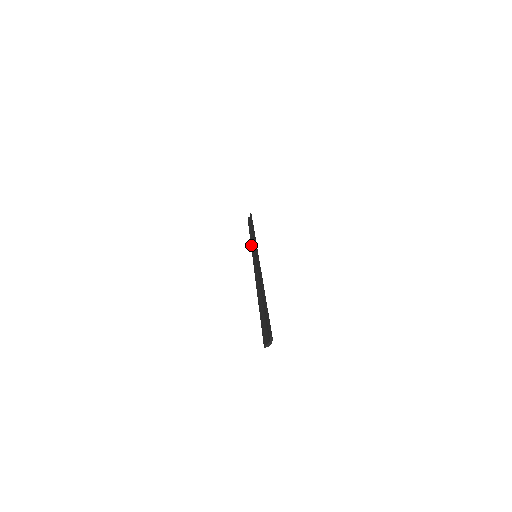
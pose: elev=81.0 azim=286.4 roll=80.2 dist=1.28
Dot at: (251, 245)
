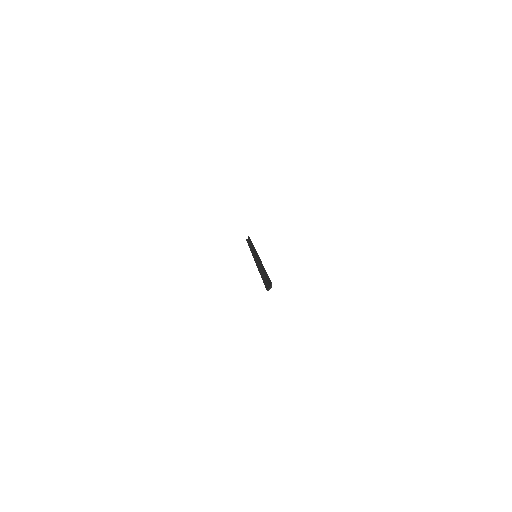
Dot at: (251, 252)
